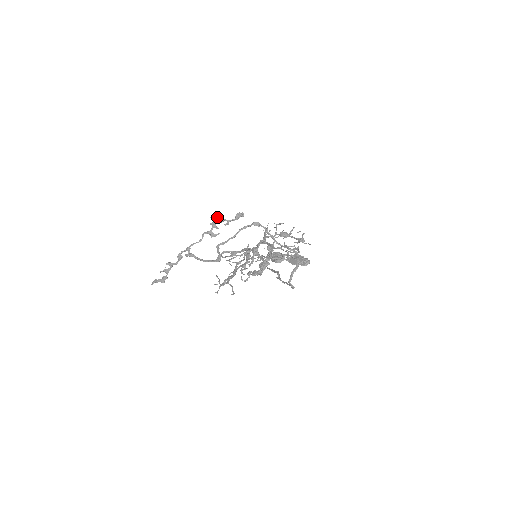
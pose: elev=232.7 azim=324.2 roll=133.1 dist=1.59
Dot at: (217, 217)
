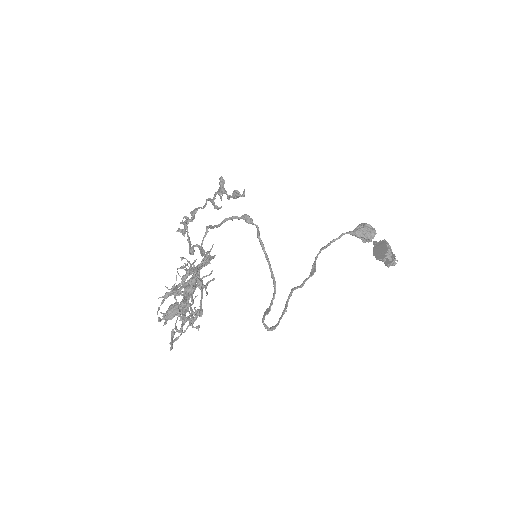
Dot at: (220, 184)
